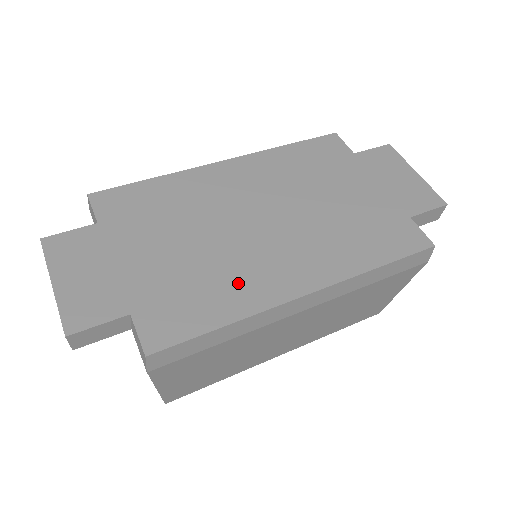
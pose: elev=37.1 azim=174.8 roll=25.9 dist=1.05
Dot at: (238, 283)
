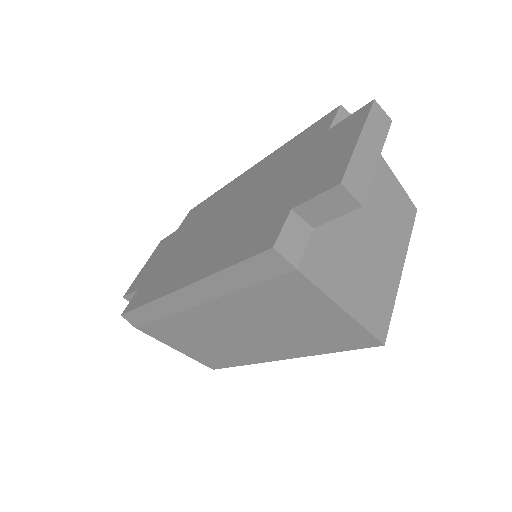
Dot at: (170, 275)
